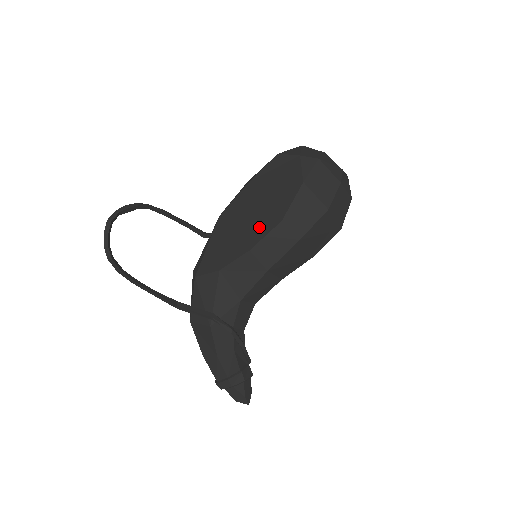
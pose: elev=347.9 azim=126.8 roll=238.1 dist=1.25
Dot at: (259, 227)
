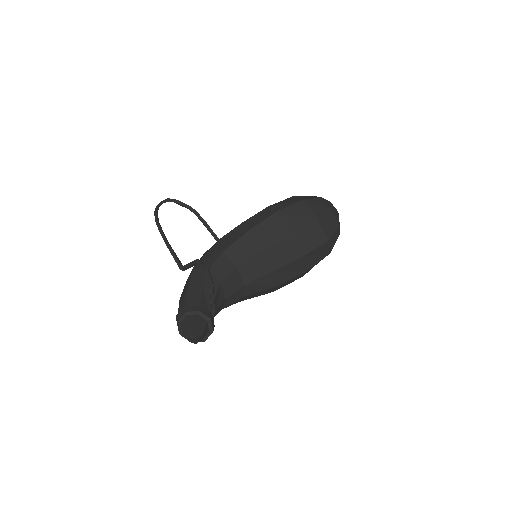
Dot at: occluded
